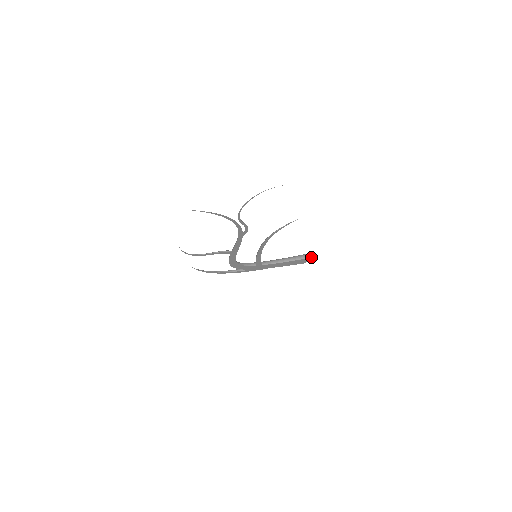
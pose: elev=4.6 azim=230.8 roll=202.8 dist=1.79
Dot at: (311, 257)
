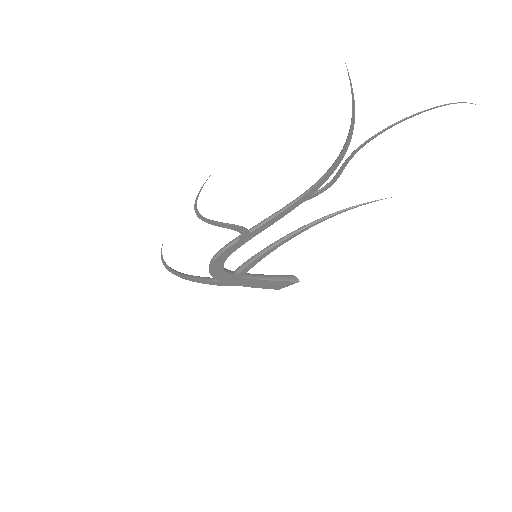
Dot at: (296, 281)
